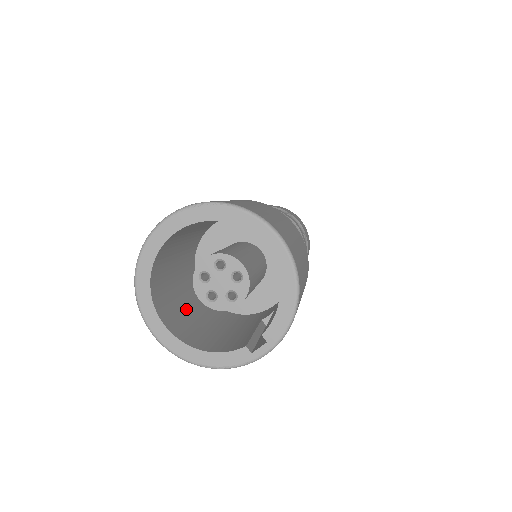
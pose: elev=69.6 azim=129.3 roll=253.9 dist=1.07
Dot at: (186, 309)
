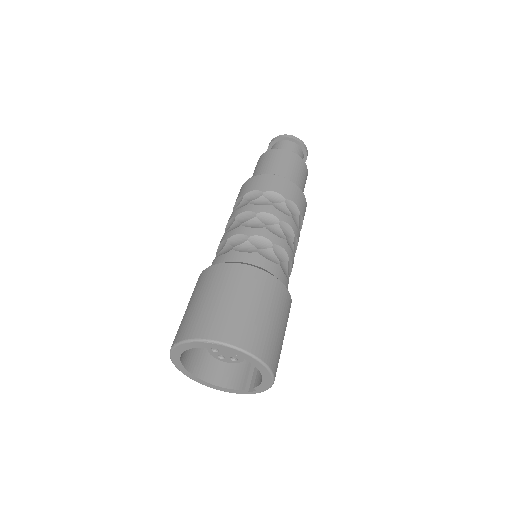
Dot at: occluded
